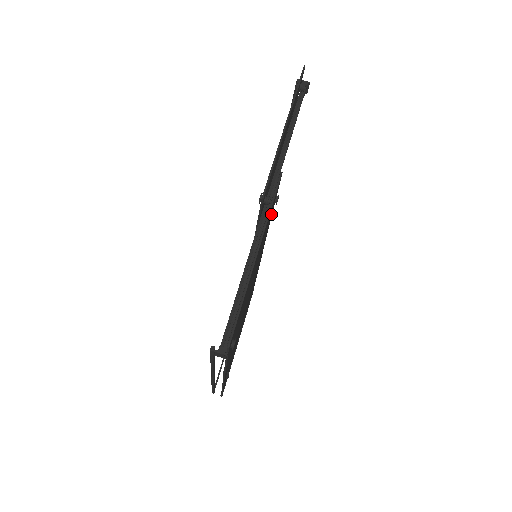
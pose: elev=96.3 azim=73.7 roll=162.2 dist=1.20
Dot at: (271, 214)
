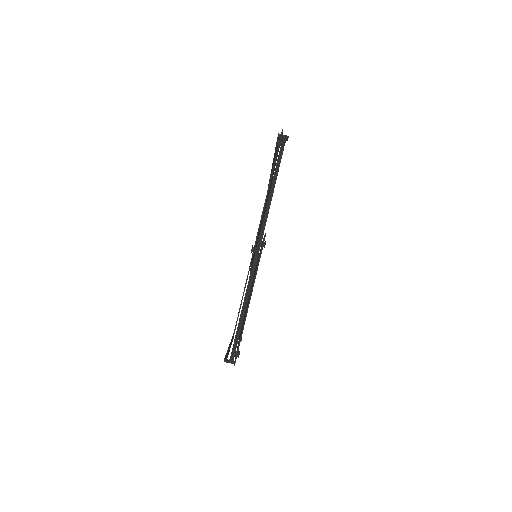
Dot at: occluded
